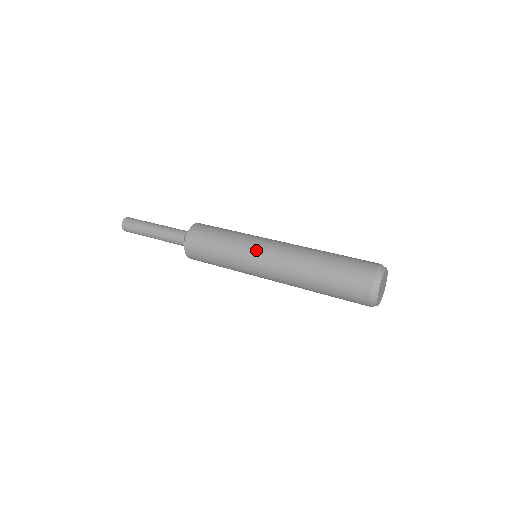
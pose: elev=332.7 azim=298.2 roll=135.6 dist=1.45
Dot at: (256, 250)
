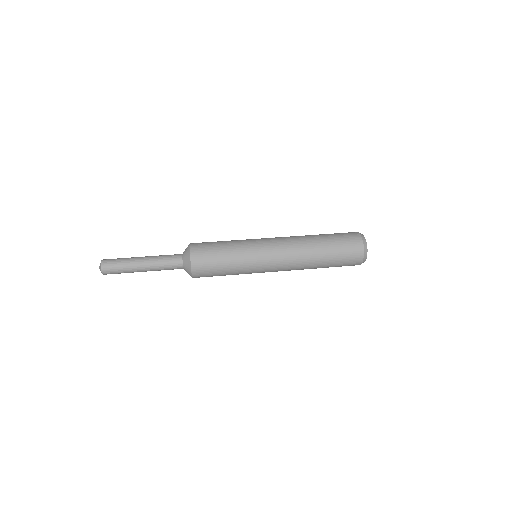
Dot at: (265, 262)
